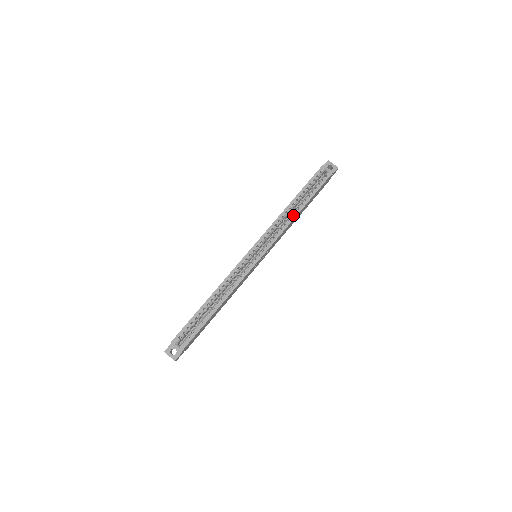
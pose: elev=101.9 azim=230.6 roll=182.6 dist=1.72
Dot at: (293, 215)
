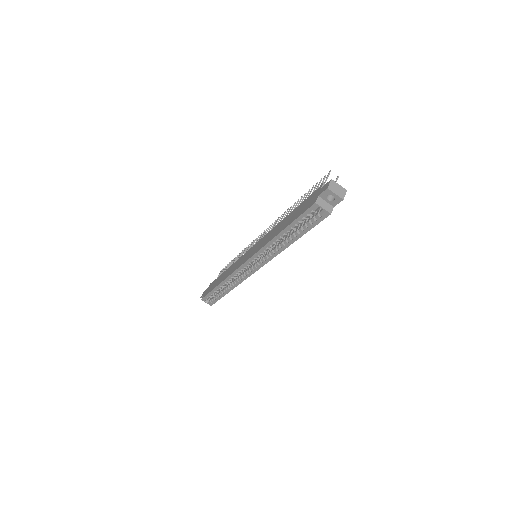
Dot at: (282, 247)
